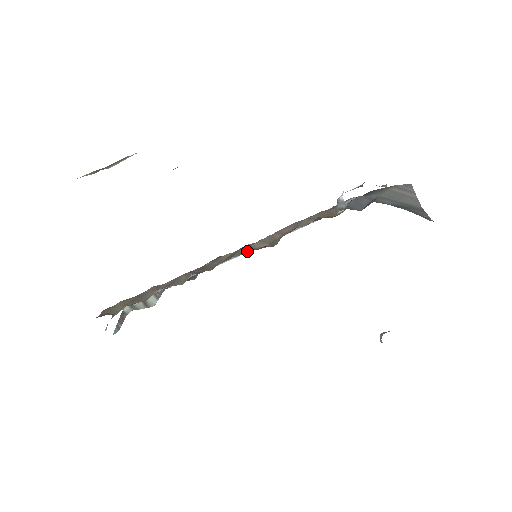
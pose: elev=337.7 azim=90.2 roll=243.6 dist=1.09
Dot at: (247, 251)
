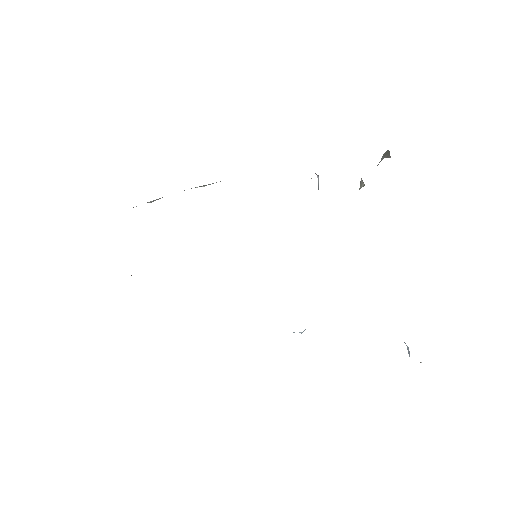
Dot at: occluded
